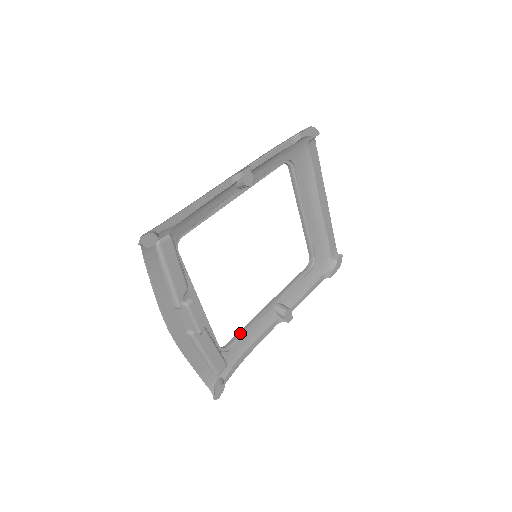
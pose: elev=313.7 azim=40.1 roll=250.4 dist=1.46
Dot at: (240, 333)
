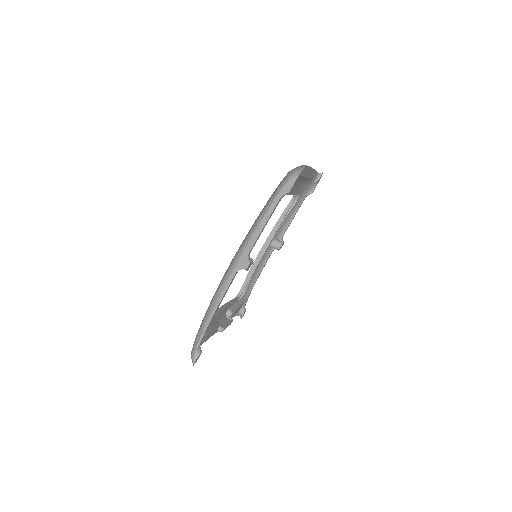
Dot at: (249, 279)
